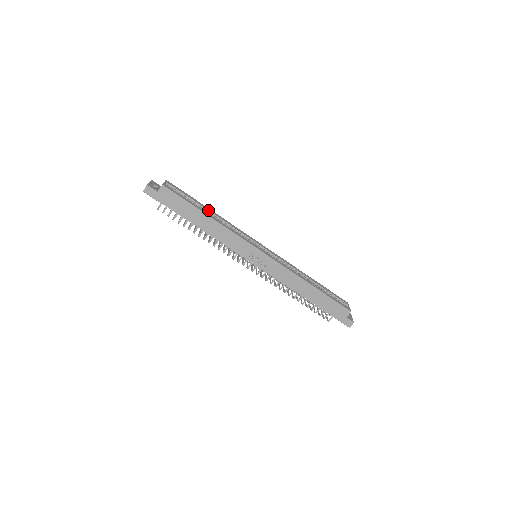
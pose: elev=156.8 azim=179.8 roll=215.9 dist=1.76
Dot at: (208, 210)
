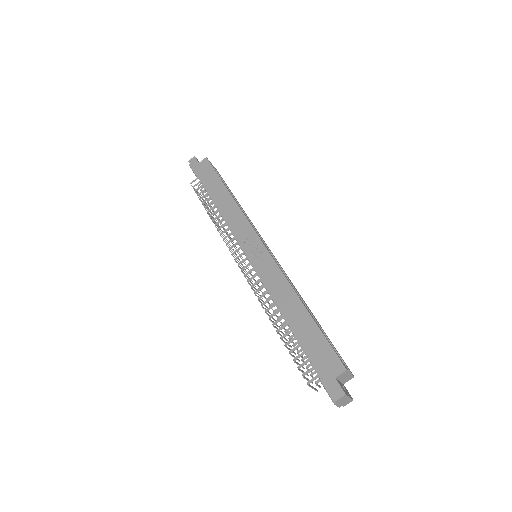
Dot at: (235, 198)
